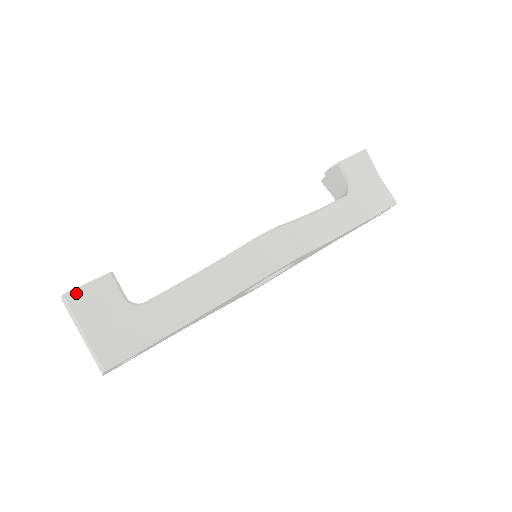
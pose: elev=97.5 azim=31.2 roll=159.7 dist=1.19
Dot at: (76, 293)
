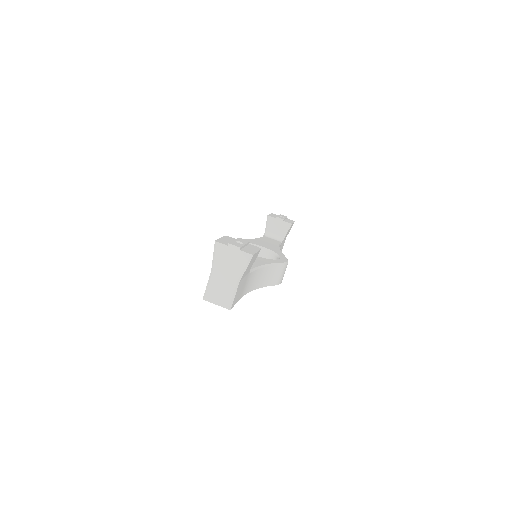
Dot at: (254, 256)
